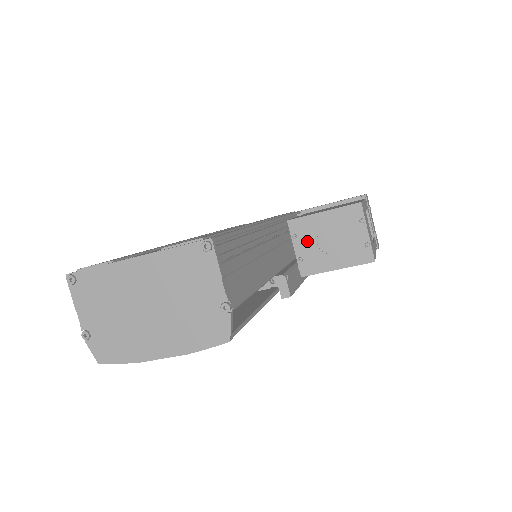
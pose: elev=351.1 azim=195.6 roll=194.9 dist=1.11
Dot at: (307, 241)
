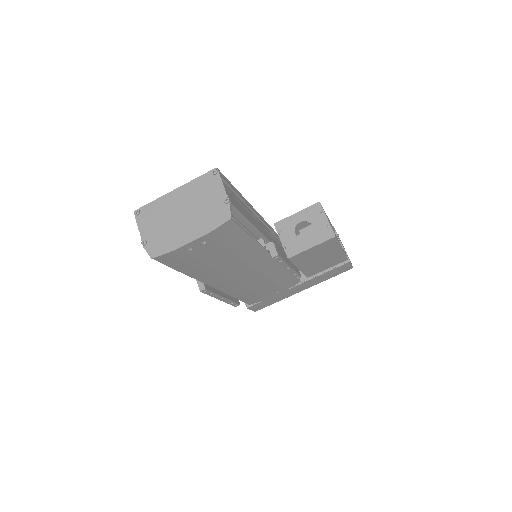
Dot at: (288, 234)
